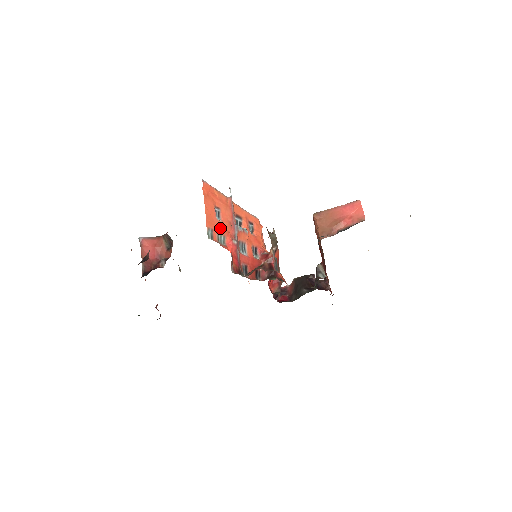
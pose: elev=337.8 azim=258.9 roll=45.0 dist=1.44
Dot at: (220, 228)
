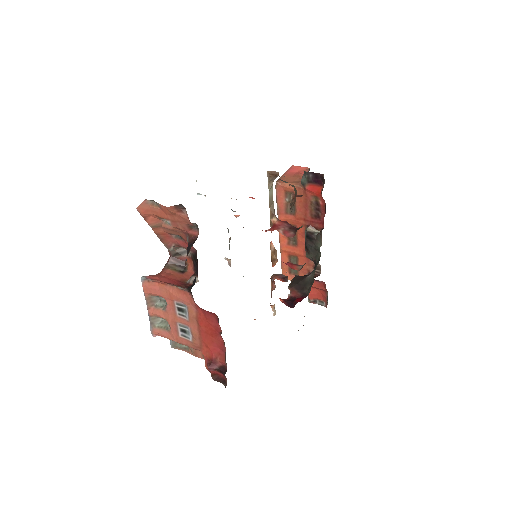
Dot at: occluded
